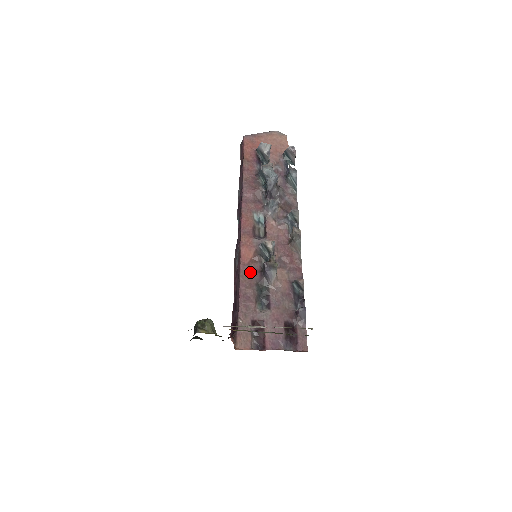
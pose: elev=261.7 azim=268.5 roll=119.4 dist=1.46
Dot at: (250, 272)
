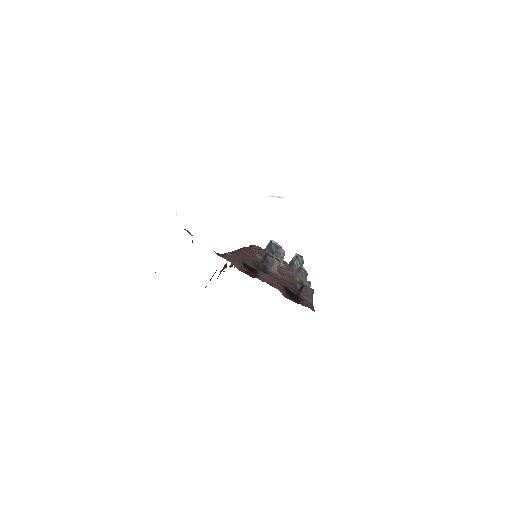
Dot at: (247, 256)
